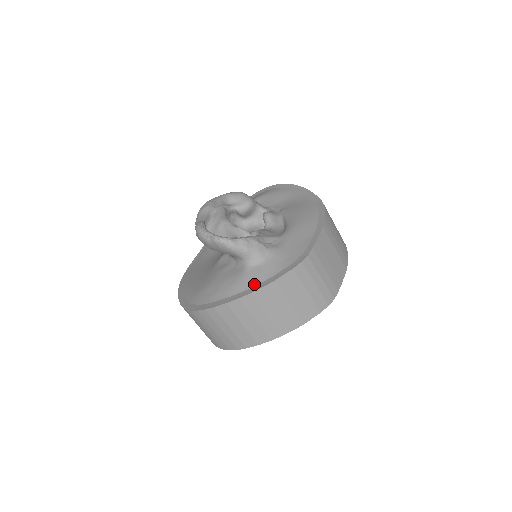
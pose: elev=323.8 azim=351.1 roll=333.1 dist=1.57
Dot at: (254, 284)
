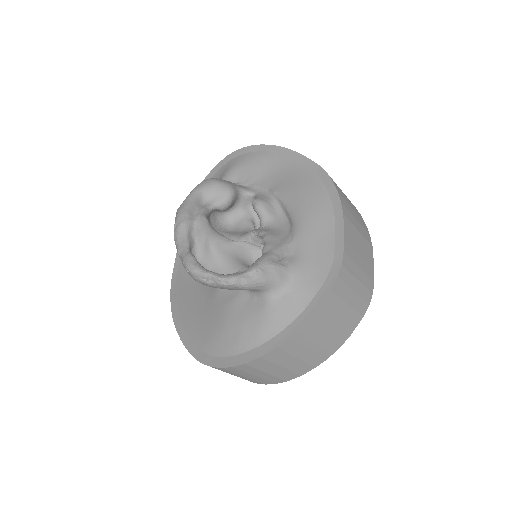
Dot at: (287, 322)
